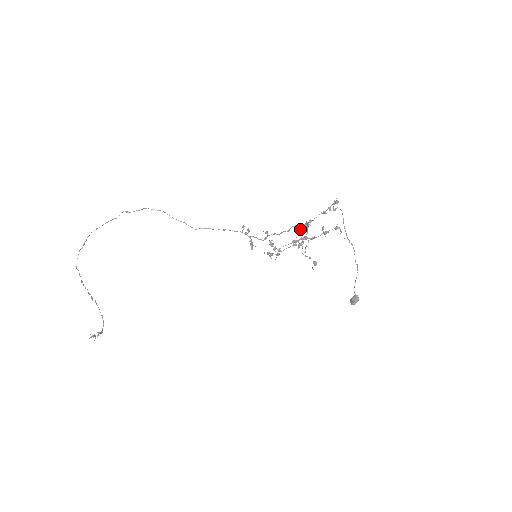
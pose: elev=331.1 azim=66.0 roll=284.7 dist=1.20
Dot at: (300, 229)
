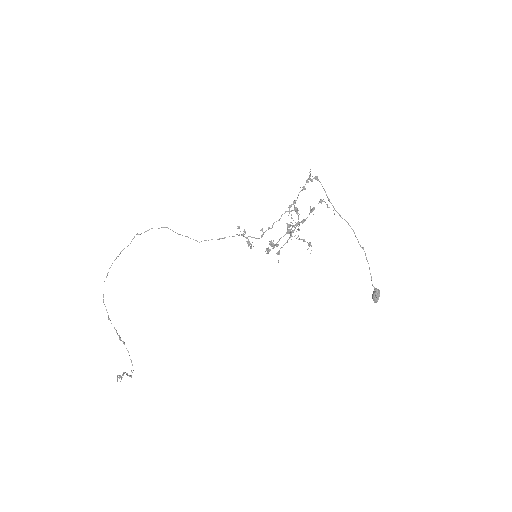
Dot at: (291, 218)
